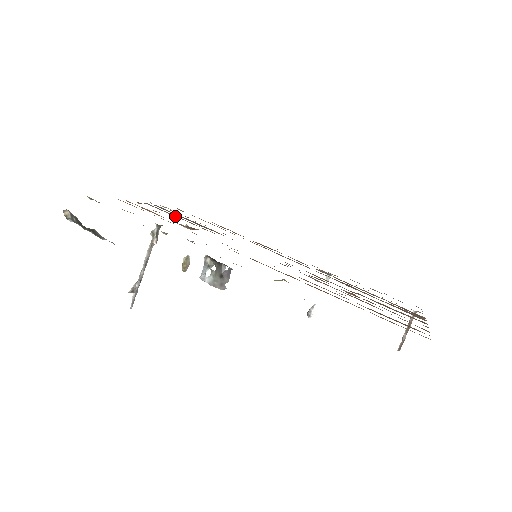
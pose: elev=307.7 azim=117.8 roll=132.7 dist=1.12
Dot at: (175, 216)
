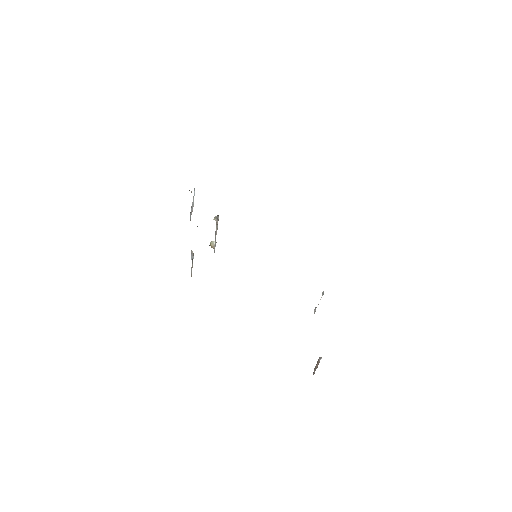
Dot at: occluded
